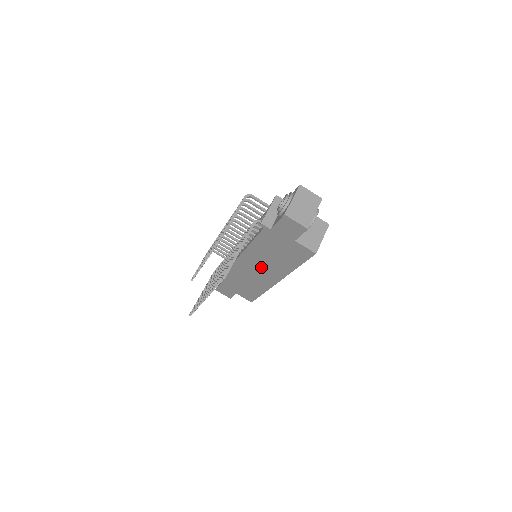
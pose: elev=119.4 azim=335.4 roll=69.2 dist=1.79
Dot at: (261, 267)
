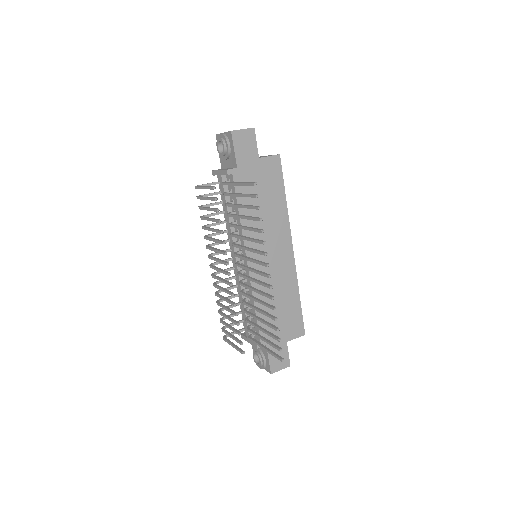
Dot at: (269, 246)
